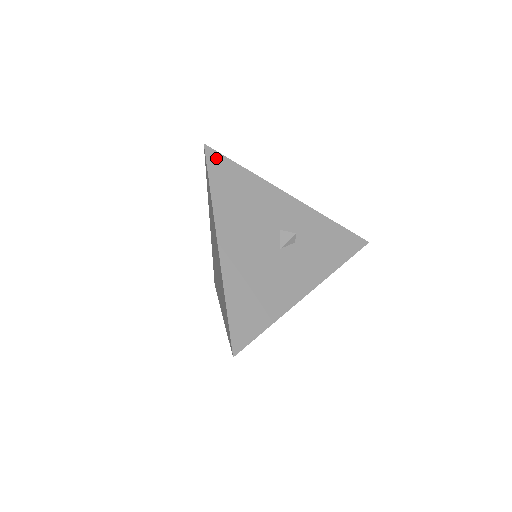
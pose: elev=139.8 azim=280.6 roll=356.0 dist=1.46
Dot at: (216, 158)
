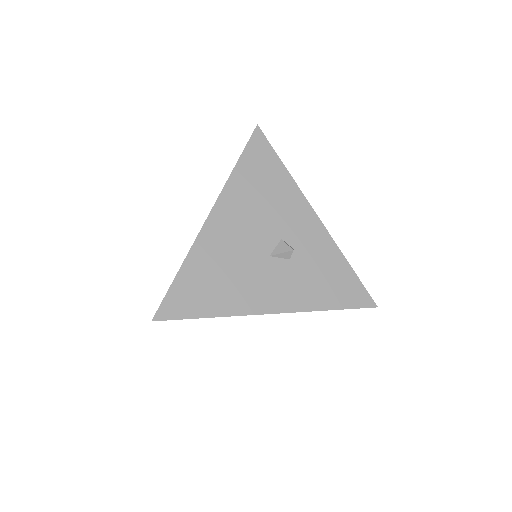
Dot at: (261, 142)
